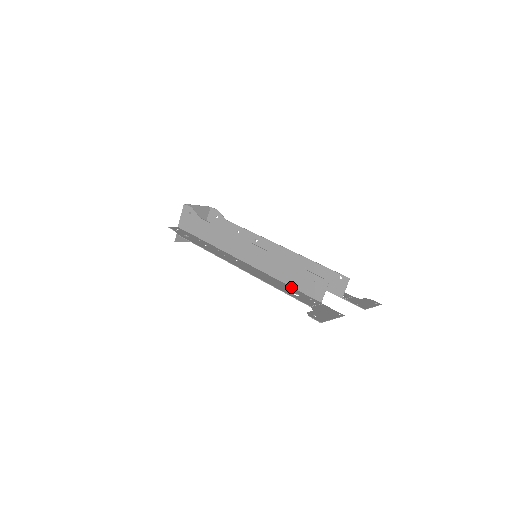
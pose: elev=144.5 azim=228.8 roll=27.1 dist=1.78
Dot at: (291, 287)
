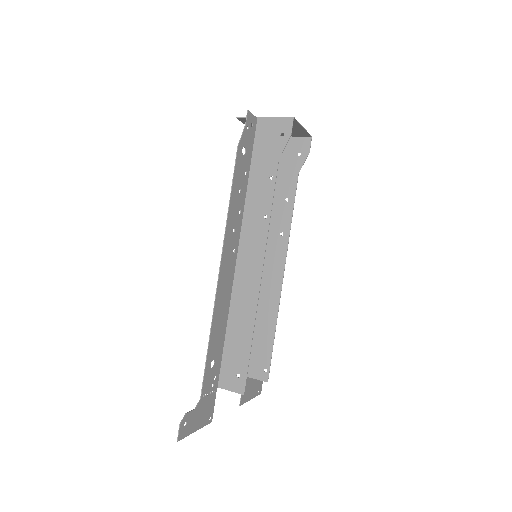
Dot at: (224, 341)
